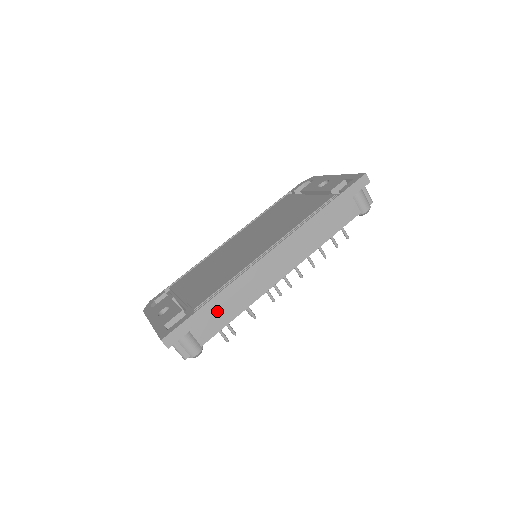
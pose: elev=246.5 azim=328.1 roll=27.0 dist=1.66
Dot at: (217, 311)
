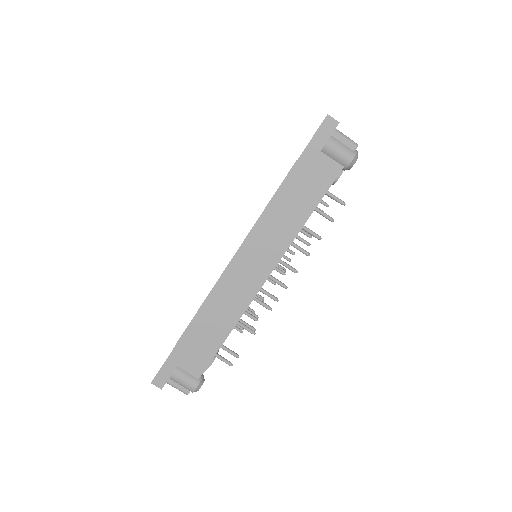
Dot at: (200, 339)
